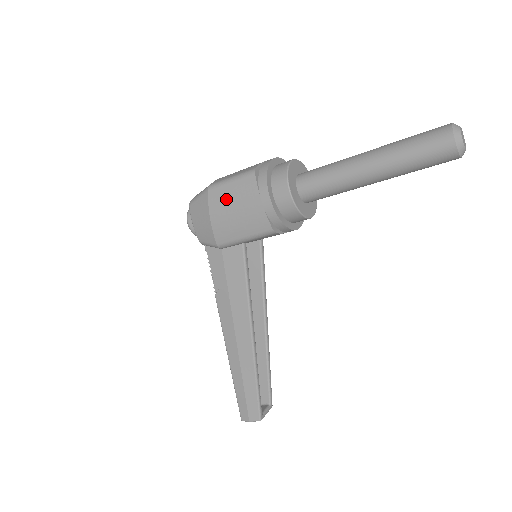
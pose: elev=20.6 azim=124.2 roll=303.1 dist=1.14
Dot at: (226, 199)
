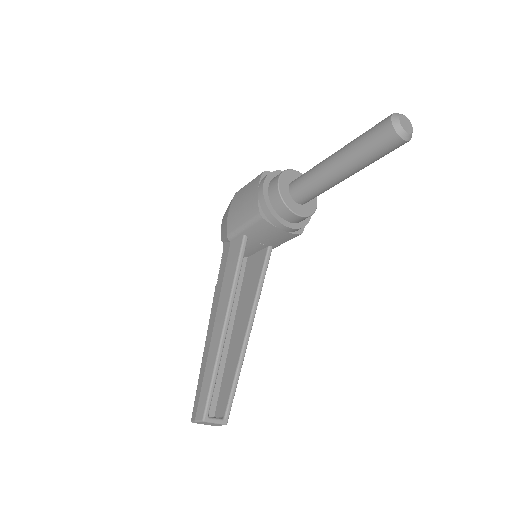
Dot at: (241, 195)
